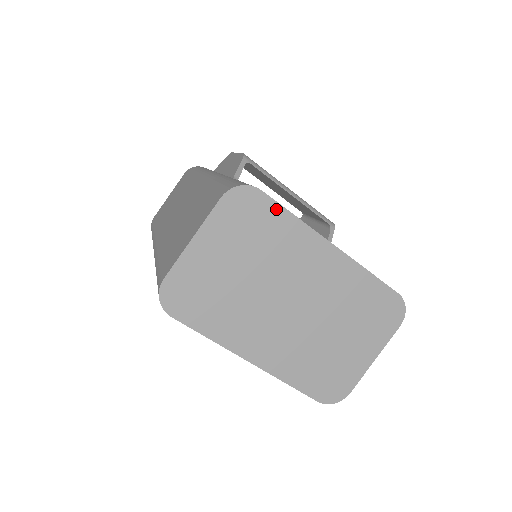
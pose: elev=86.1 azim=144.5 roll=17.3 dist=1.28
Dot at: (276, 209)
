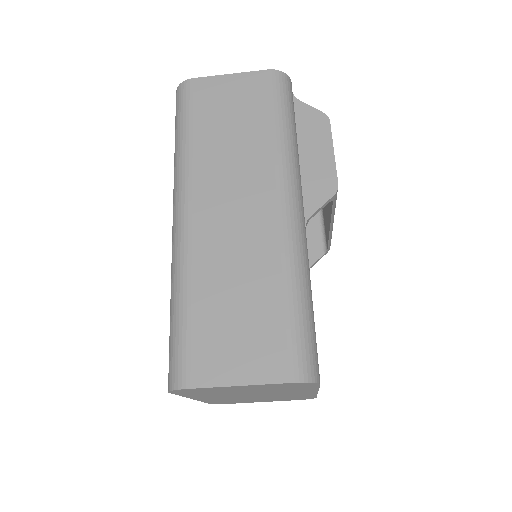
Dot at: (314, 386)
